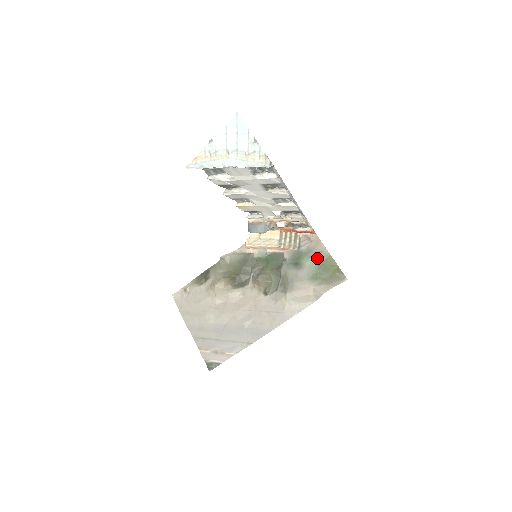
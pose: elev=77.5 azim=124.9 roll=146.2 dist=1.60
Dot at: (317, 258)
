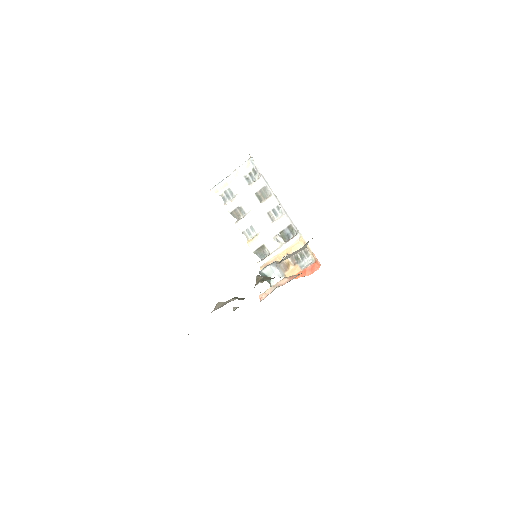
Dot at: occluded
